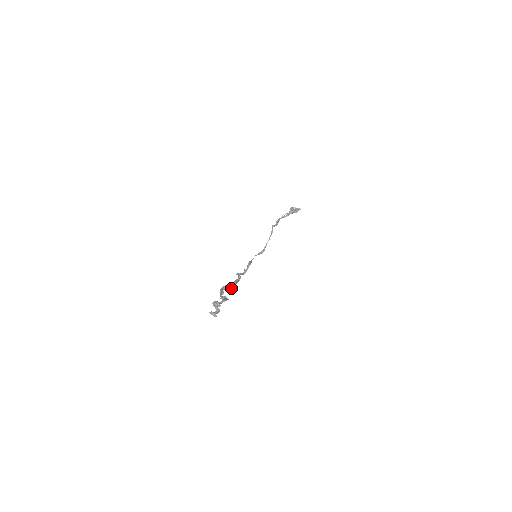
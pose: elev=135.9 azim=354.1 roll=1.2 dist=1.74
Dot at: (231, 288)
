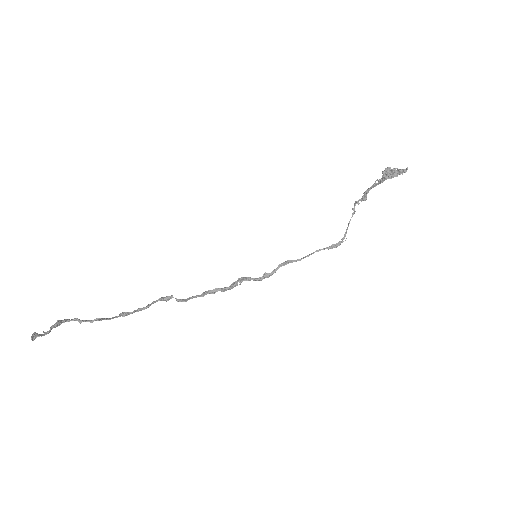
Dot at: (177, 300)
